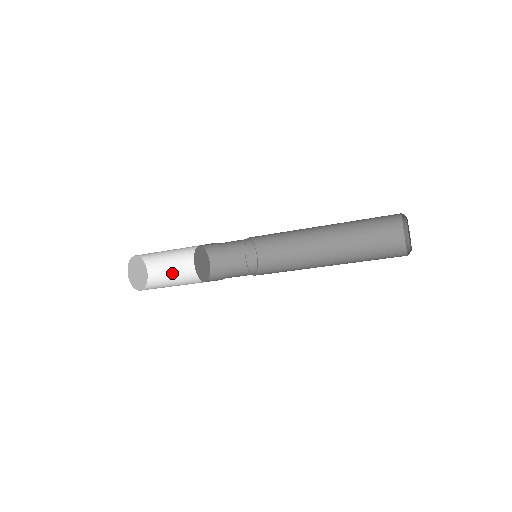
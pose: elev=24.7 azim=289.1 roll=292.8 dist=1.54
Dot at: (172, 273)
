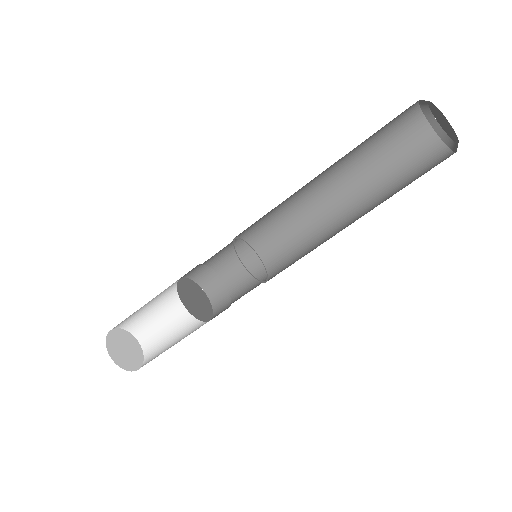
Dot at: (166, 326)
